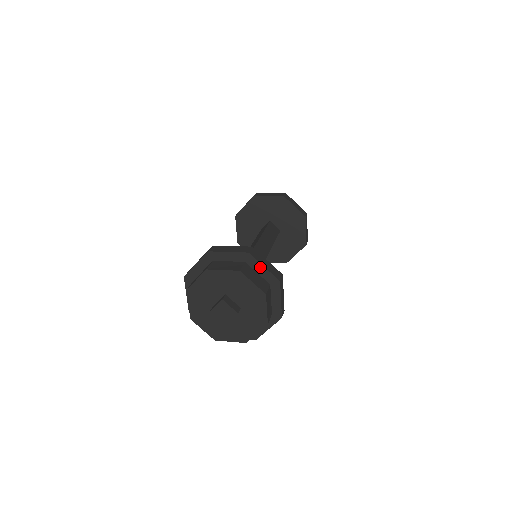
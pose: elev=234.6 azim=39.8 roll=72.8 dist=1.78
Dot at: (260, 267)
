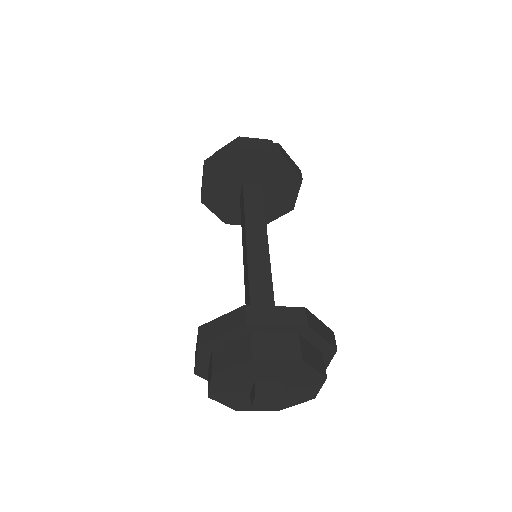
Dot at: (272, 327)
